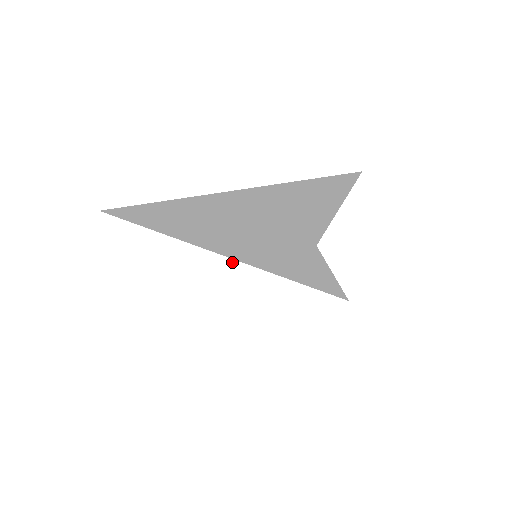
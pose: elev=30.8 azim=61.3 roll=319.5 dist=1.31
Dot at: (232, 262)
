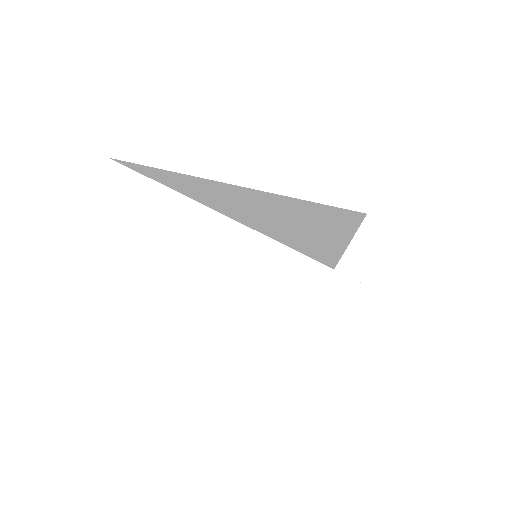
Dot at: (227, 268)
